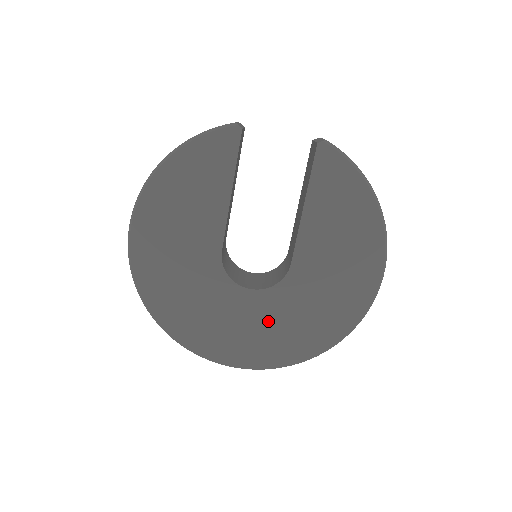
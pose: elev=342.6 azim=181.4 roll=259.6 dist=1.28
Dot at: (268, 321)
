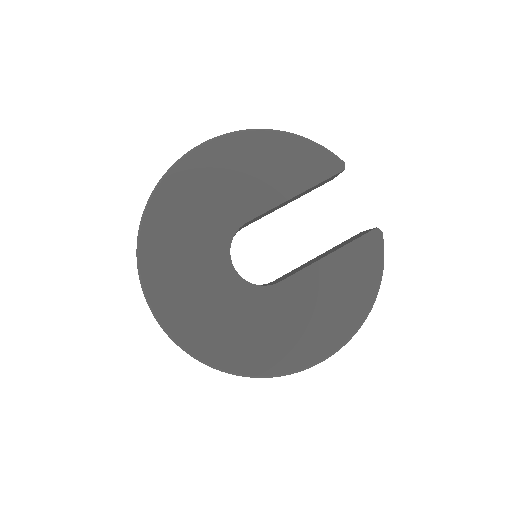
Dot at: (219, 304)
